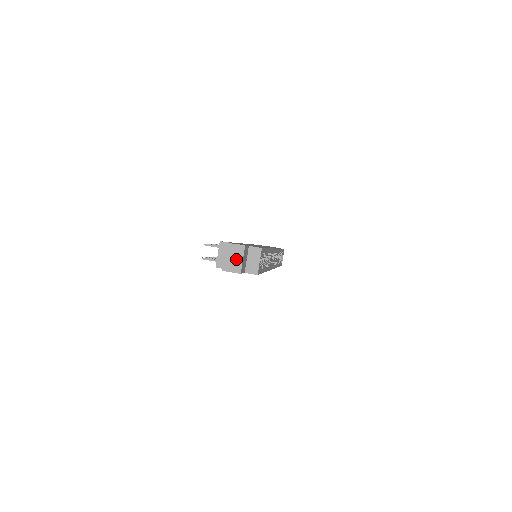
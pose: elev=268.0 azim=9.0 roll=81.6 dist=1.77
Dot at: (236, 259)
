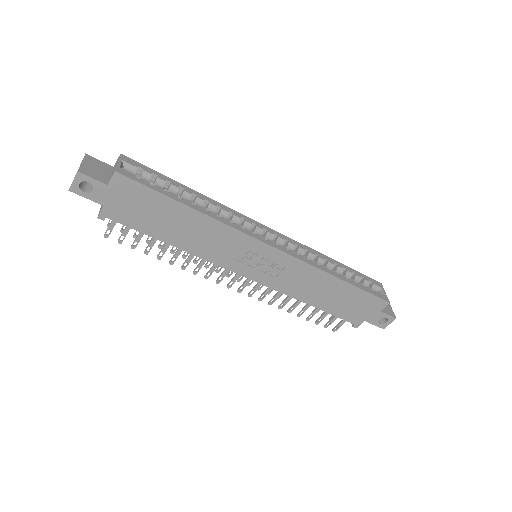
Dot at: occluded
